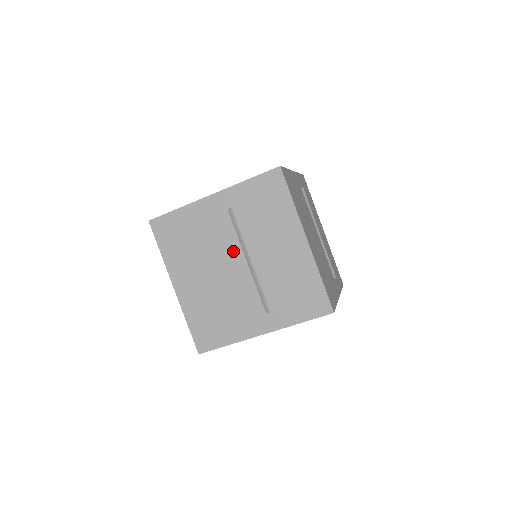
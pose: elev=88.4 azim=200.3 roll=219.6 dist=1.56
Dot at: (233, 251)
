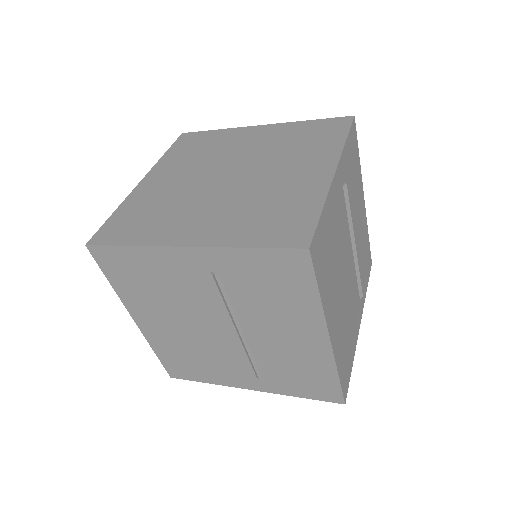
Dot at: (217, 315)
